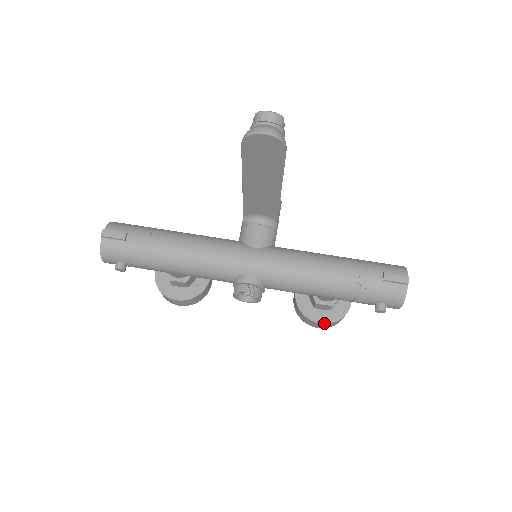
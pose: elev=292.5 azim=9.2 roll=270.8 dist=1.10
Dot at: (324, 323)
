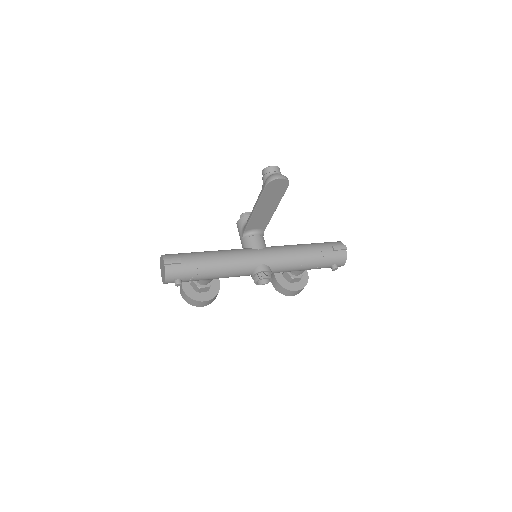
Dot at: (298, 290)
